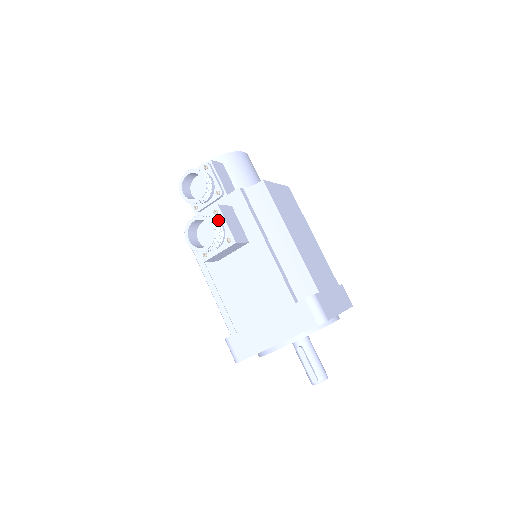
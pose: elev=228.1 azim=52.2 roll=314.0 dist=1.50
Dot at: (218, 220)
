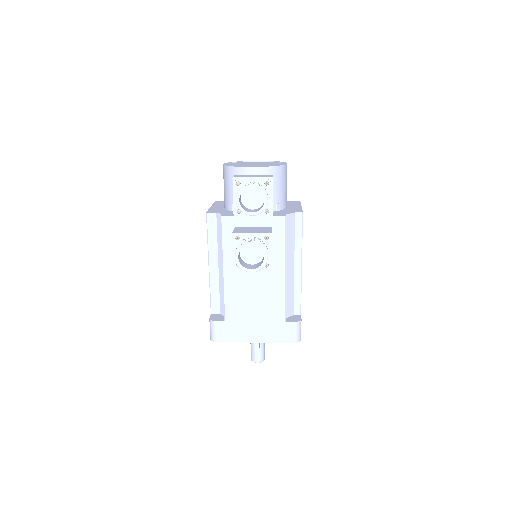
Dot at: (267, 247)
